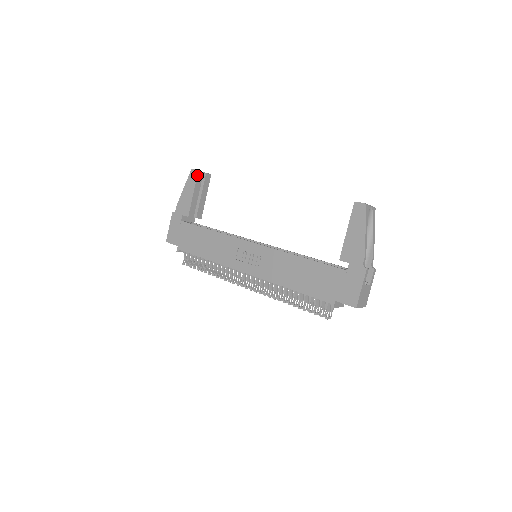
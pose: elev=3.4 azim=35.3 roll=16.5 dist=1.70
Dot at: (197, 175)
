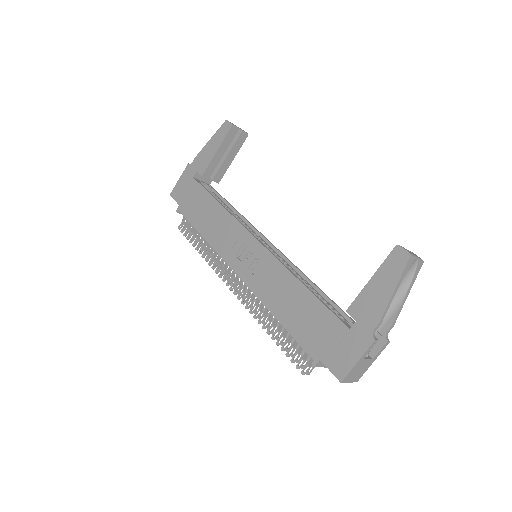
Dot at: (229, 129)
